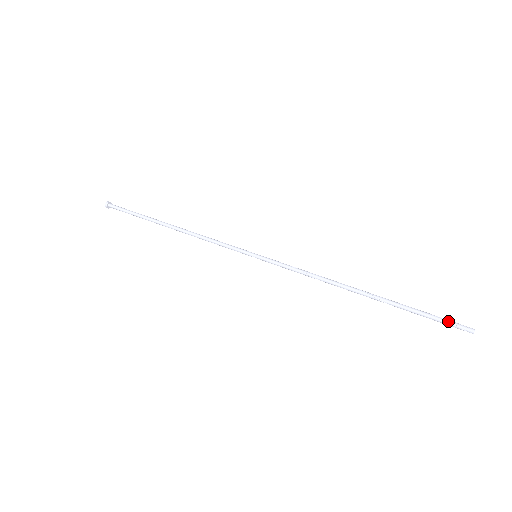
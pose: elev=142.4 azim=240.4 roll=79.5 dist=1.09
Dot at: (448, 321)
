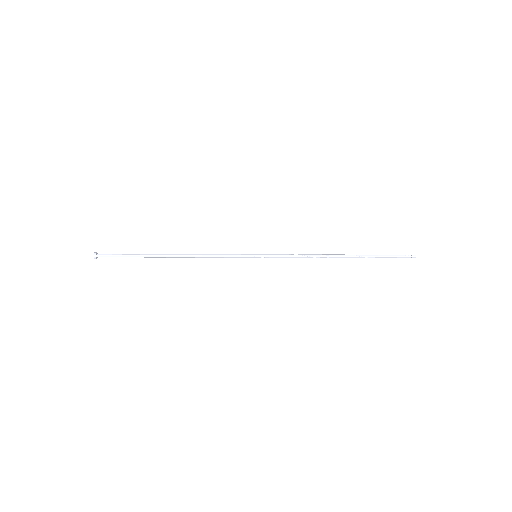
Dot at: (399, 255)
